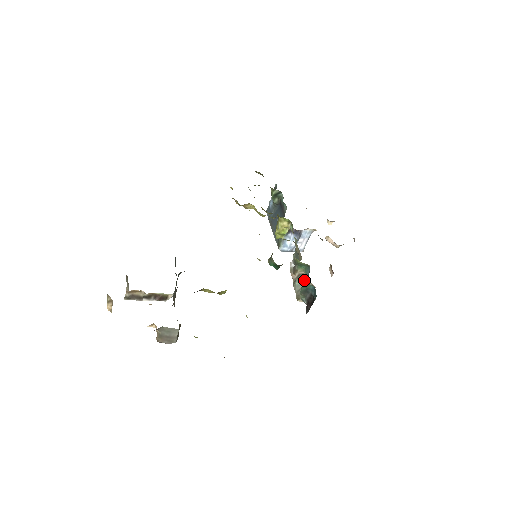
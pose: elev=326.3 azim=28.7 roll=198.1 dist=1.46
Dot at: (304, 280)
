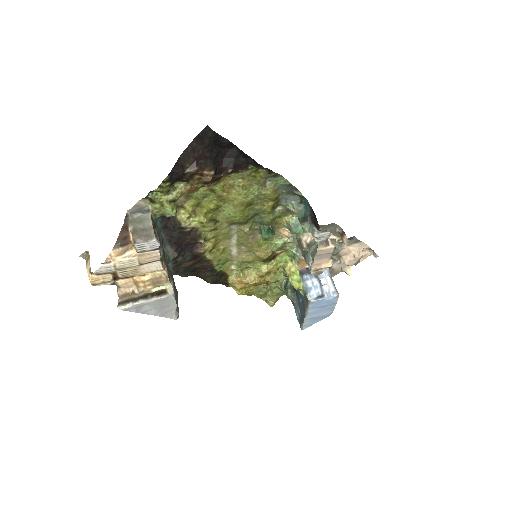
Dot at: (316, 245)
